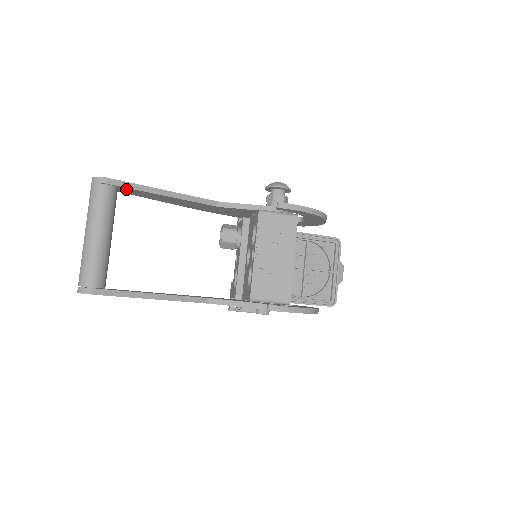
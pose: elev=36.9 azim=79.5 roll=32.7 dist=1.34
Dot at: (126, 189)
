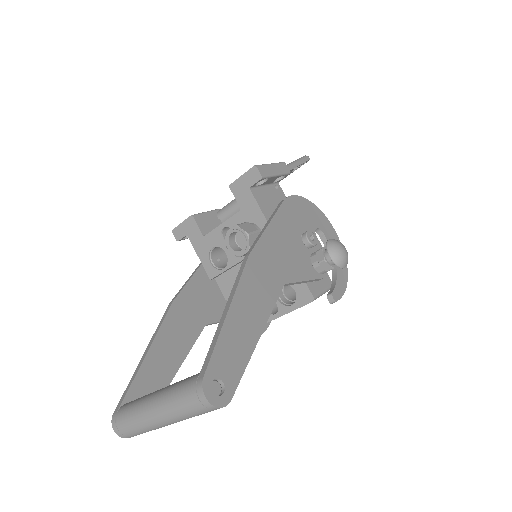
Dot at: (229, 370)
